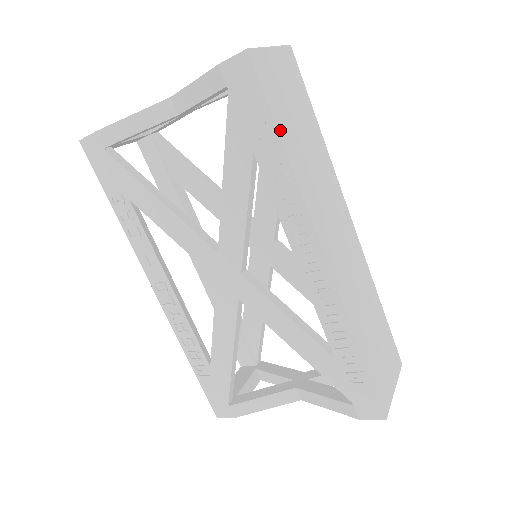
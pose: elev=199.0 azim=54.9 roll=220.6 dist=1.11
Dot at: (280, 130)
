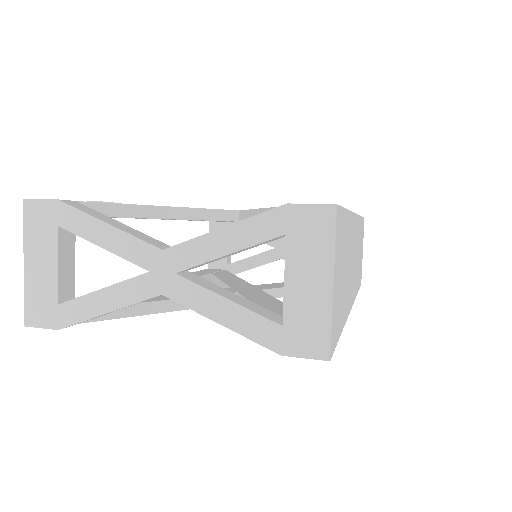
Dot at: (341, 329)
